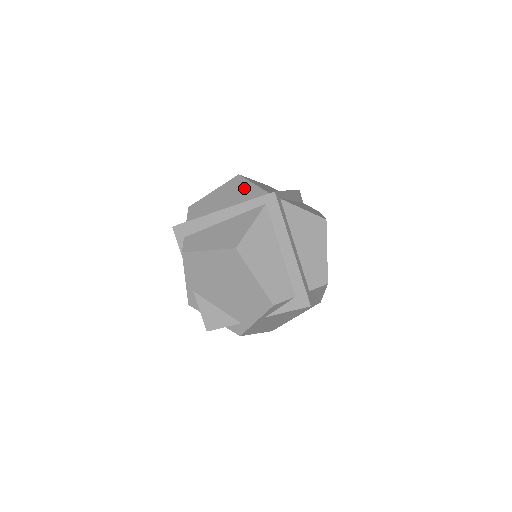
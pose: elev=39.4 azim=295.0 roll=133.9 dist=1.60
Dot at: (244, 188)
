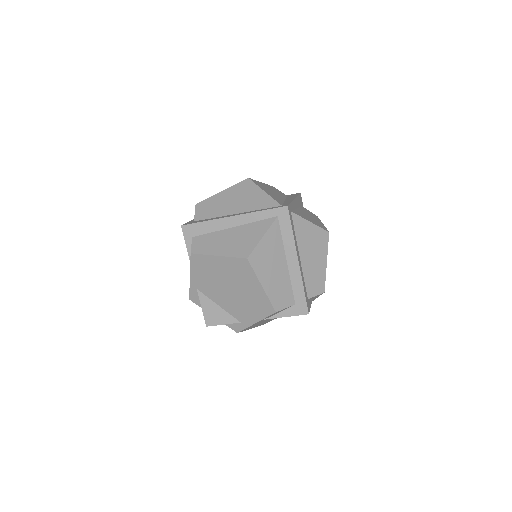
Dot at: (255, 194)
